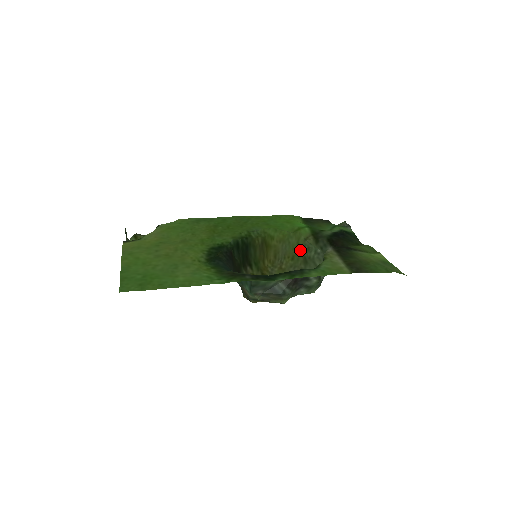
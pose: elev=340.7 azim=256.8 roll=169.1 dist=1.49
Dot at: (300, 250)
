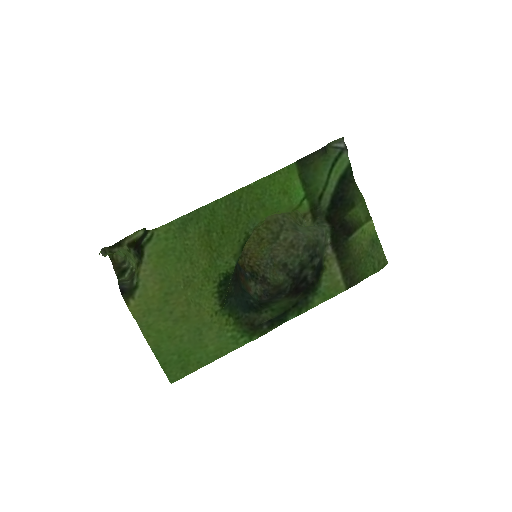
Dot at: (293, 213)
